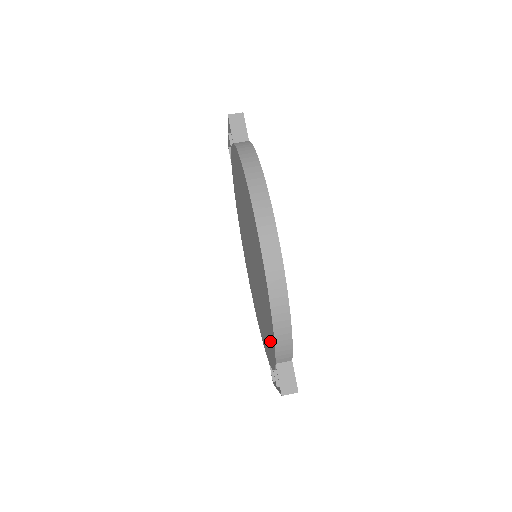
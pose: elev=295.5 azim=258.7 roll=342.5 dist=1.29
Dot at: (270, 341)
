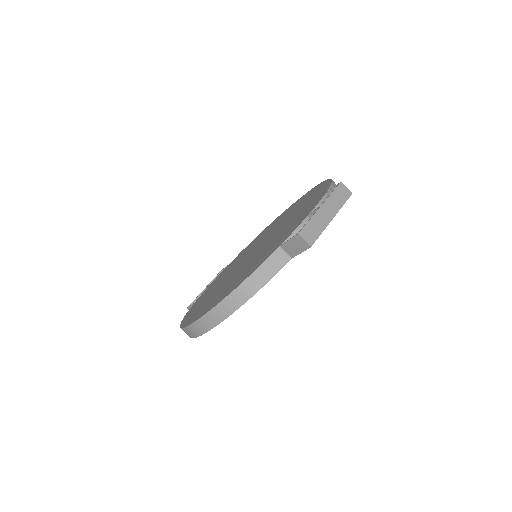
Dot at: occluded
